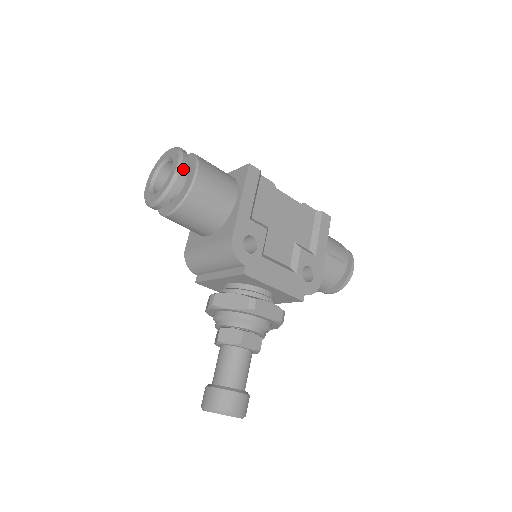
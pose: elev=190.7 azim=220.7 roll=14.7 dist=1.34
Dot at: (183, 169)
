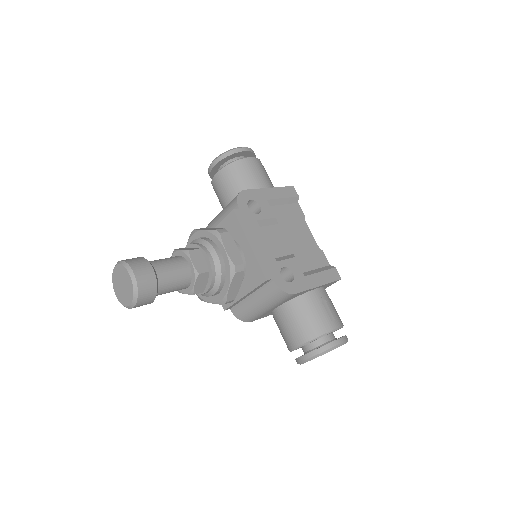
Dot at: (245, 149)
